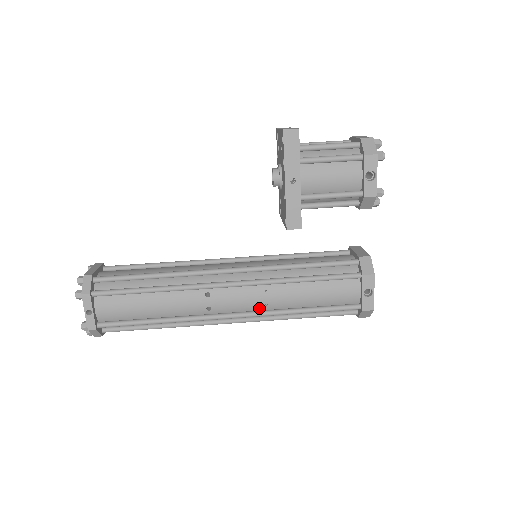
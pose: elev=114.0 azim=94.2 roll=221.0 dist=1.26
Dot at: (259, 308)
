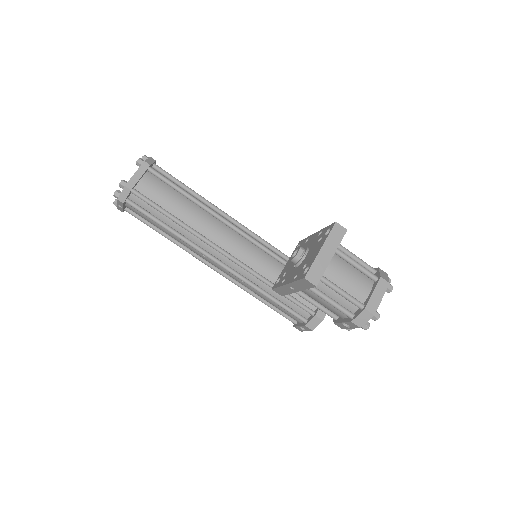
Dot at: (234, 279)
